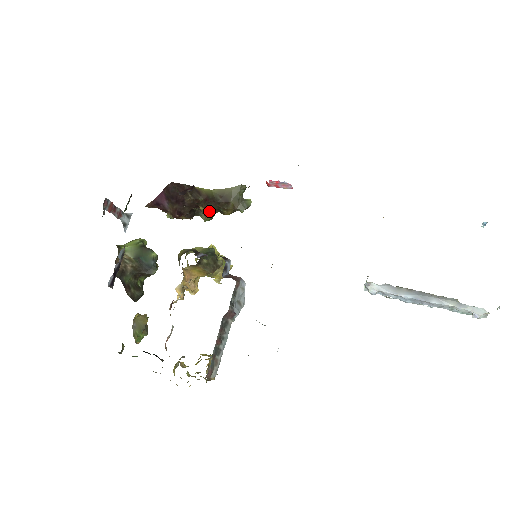
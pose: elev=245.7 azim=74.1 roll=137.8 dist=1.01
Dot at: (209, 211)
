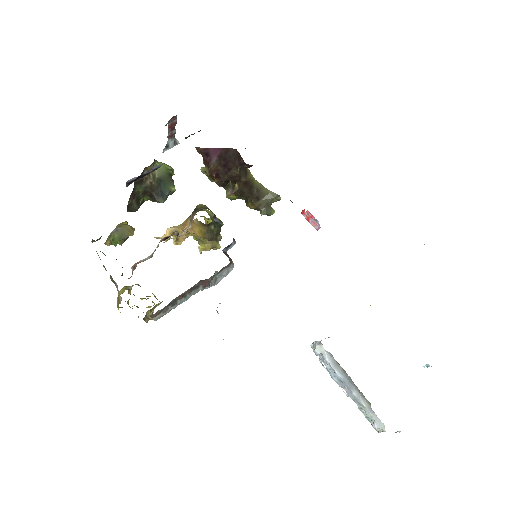
Dot at: (240, 193)
